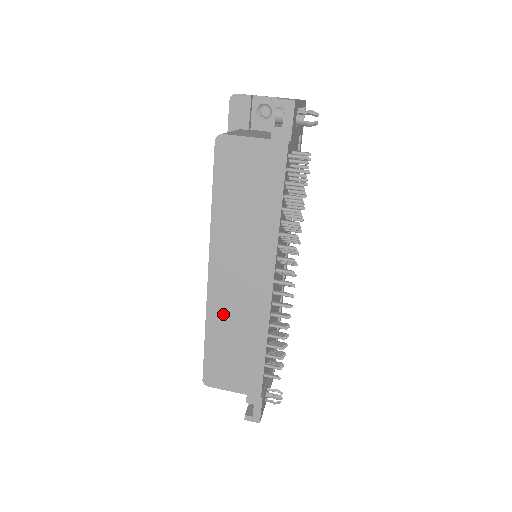
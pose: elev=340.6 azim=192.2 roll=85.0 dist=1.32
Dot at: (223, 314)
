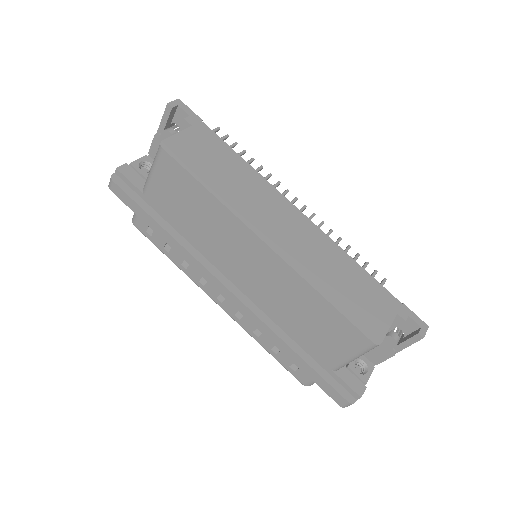
Dot at: (310, 266)
